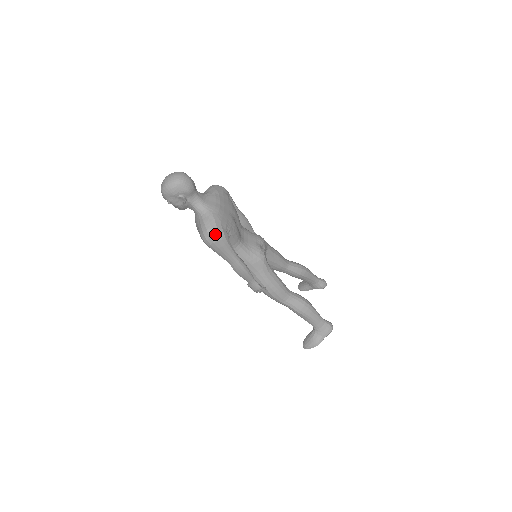
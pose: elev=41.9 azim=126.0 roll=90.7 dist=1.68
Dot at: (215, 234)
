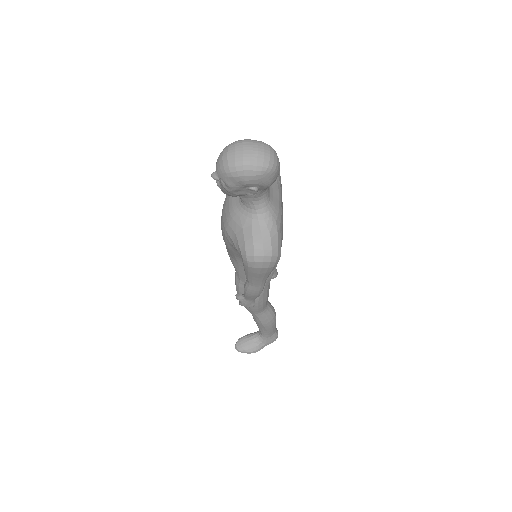
Dot at: (272, 259)
